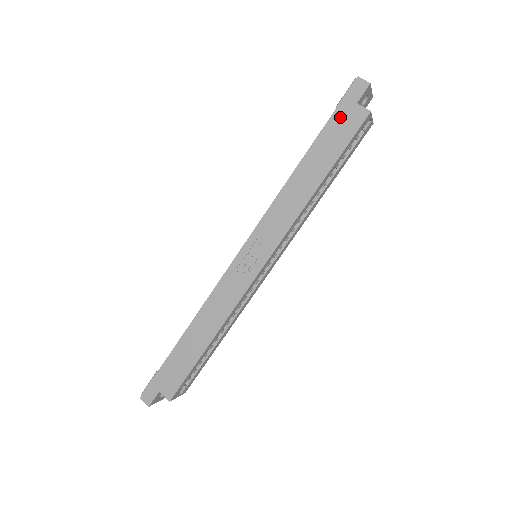
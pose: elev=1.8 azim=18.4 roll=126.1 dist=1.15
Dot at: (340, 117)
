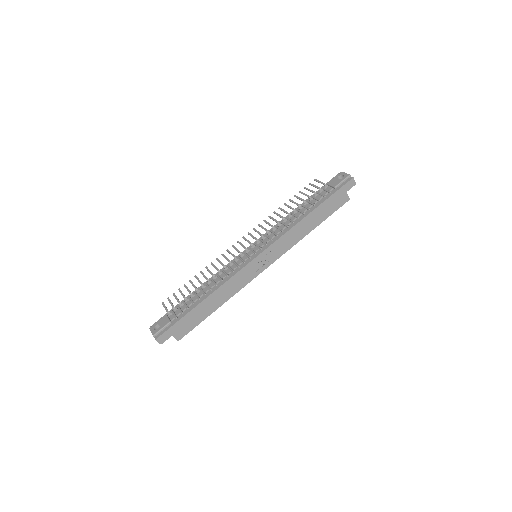
Dot at: (337, 196)
